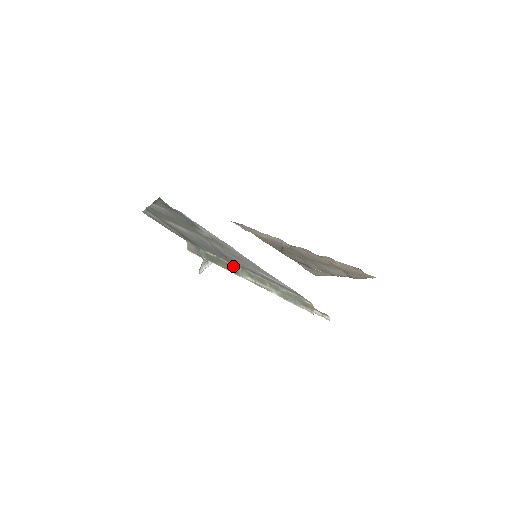
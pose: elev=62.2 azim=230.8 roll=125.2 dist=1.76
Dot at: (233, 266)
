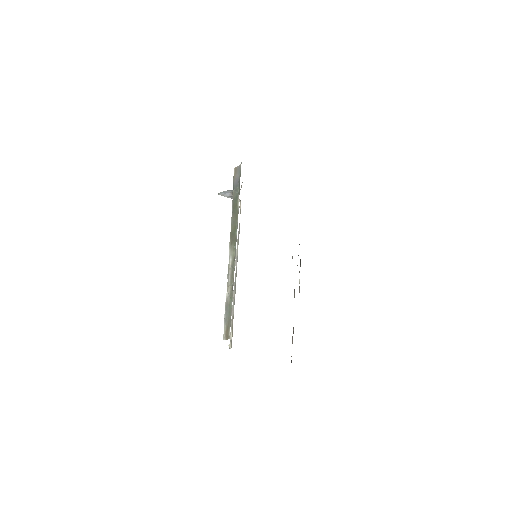
Dot at: (236, 236)
